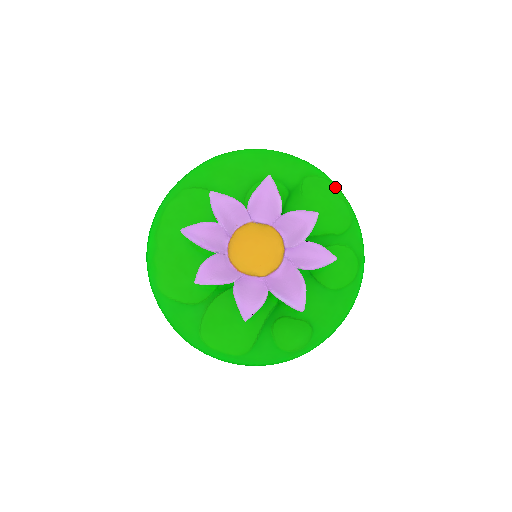
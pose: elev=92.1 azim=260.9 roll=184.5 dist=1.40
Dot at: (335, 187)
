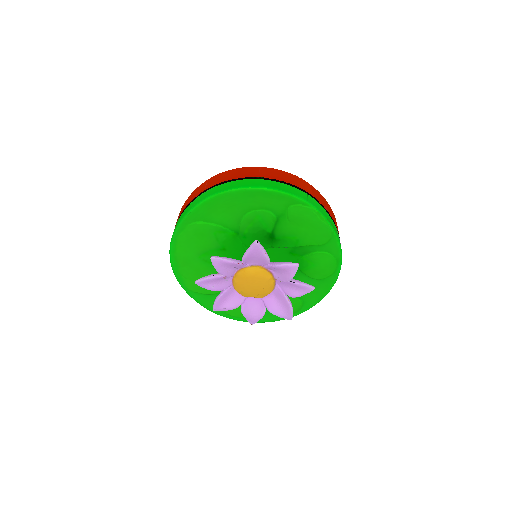
Dot at: (317, 213)
